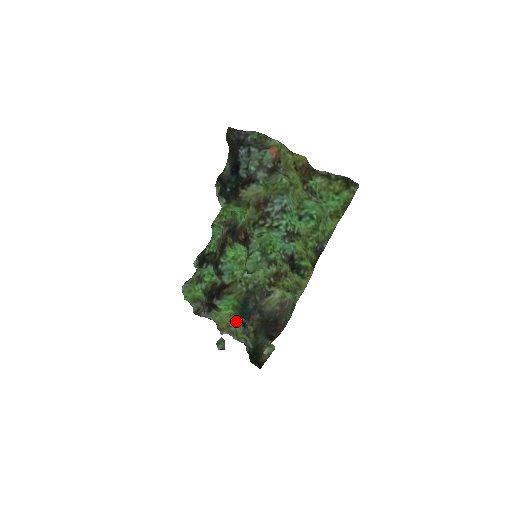
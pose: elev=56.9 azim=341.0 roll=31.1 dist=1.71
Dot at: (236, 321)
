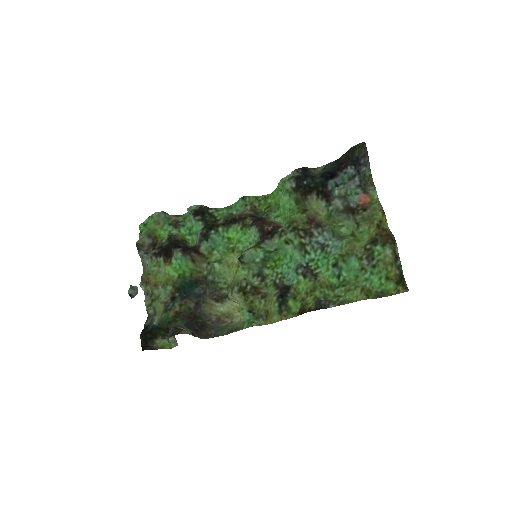
Dot at: (168, 288)
